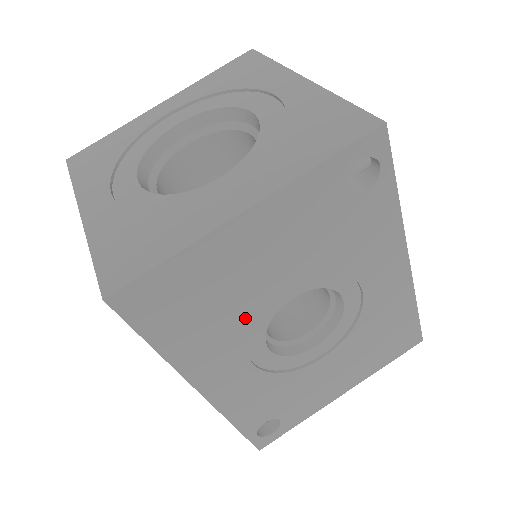
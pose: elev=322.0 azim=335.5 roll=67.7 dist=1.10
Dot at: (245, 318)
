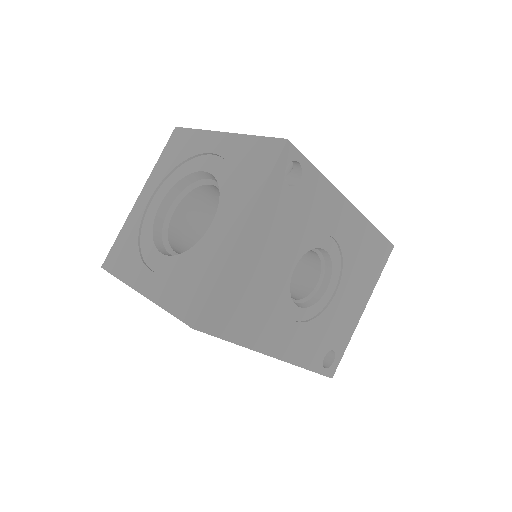
Dot at: (274, 295)
